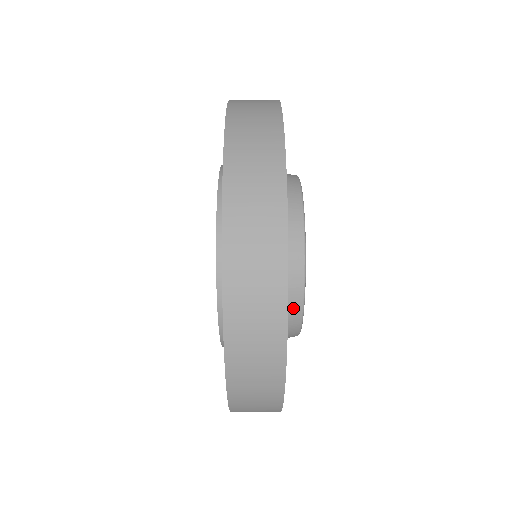
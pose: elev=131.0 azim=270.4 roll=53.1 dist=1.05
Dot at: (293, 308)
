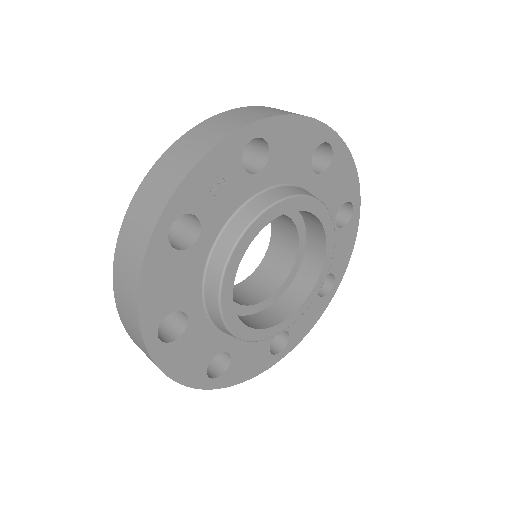
Dot at: (229, 238)
